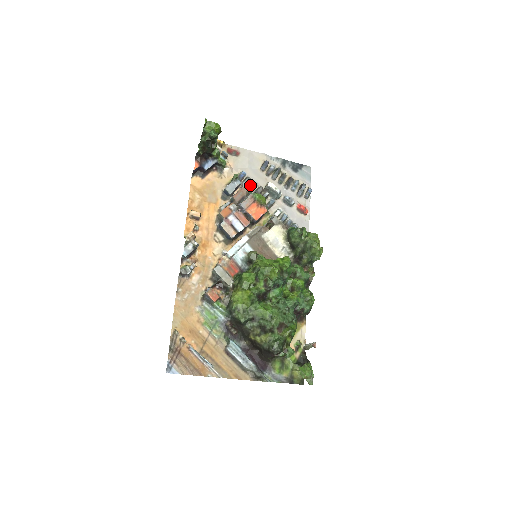
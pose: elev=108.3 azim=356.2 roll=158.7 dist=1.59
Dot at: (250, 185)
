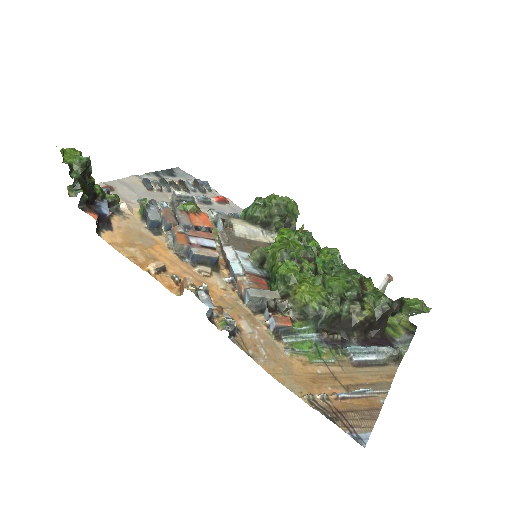
Dot at: (161, 206)
